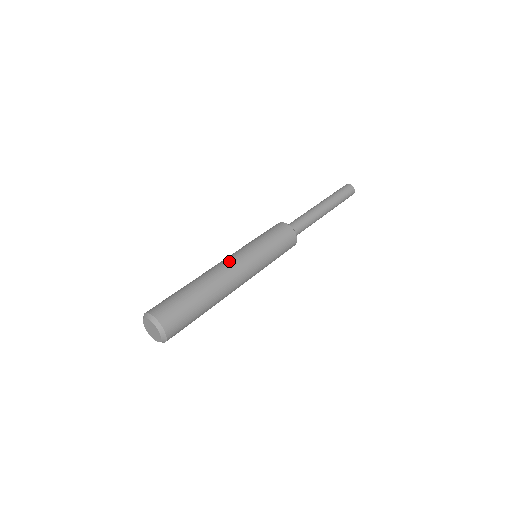
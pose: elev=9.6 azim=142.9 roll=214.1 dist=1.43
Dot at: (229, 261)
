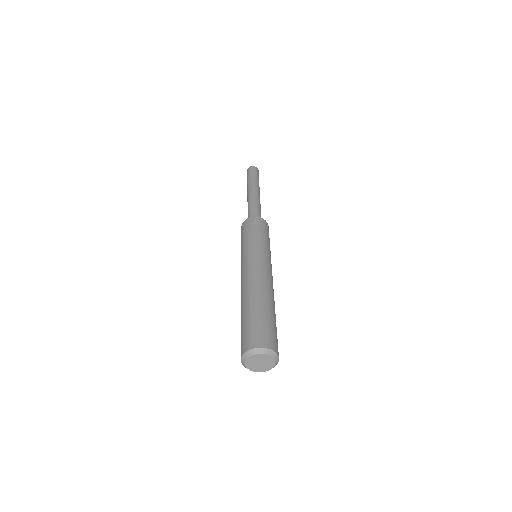
Dot at: (258, 268)
